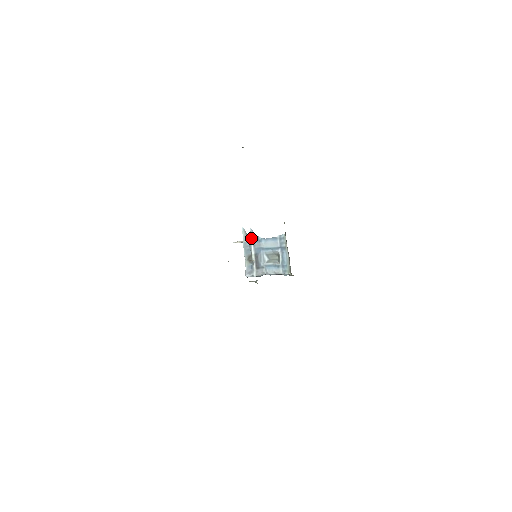
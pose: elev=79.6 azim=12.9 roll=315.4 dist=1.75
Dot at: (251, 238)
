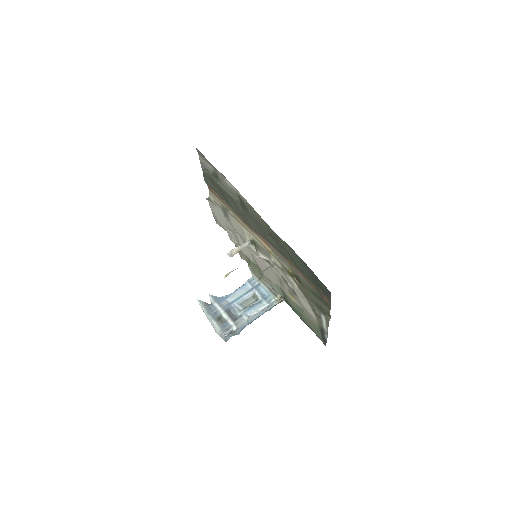
Dot at: (214, 301)
